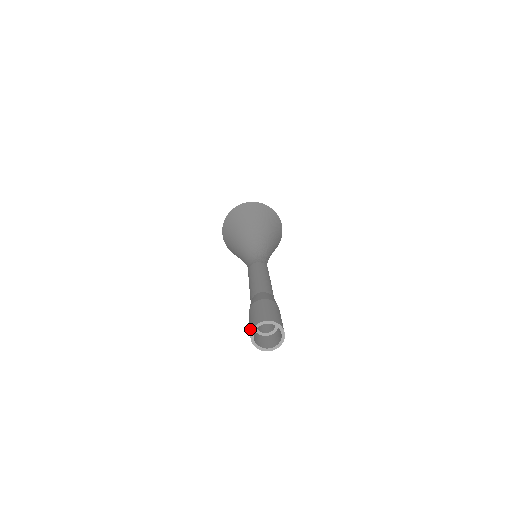
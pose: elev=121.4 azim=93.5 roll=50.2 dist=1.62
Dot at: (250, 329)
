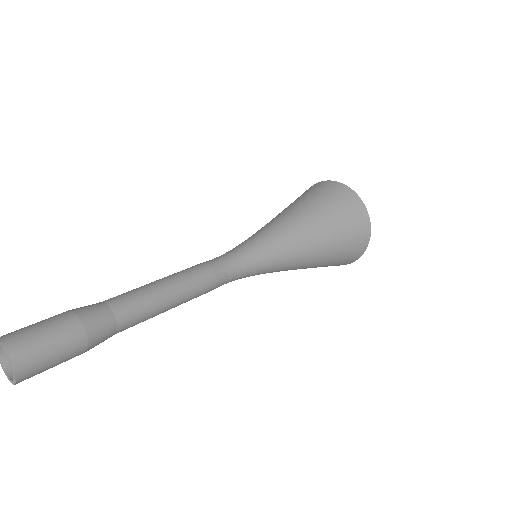
Dot at: occluded
